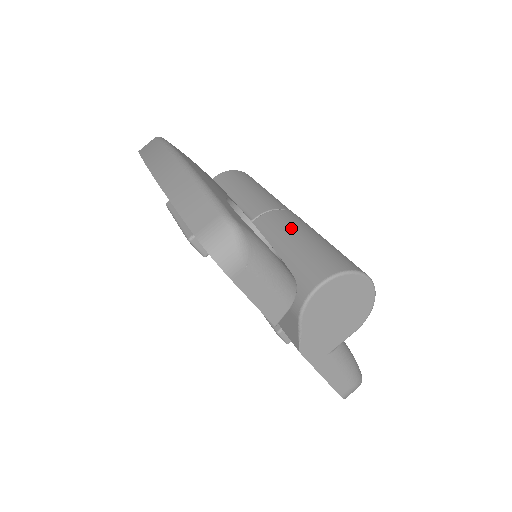
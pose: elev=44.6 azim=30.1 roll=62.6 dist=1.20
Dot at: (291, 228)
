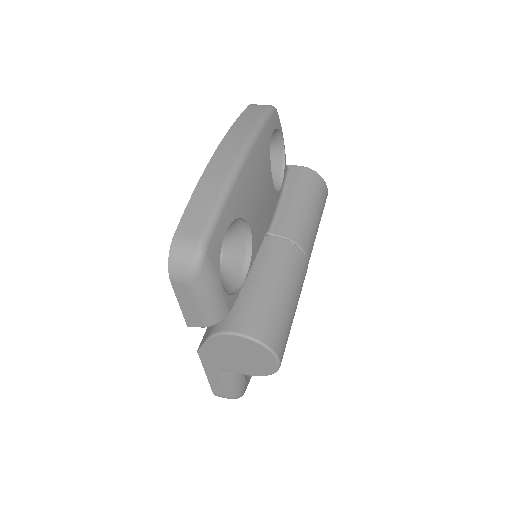
Dot at: (280, 270)
